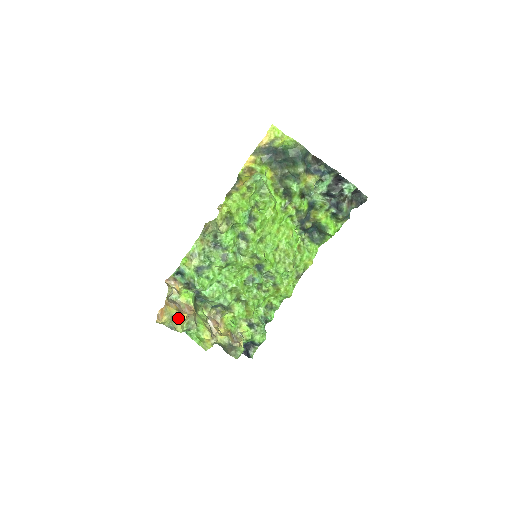
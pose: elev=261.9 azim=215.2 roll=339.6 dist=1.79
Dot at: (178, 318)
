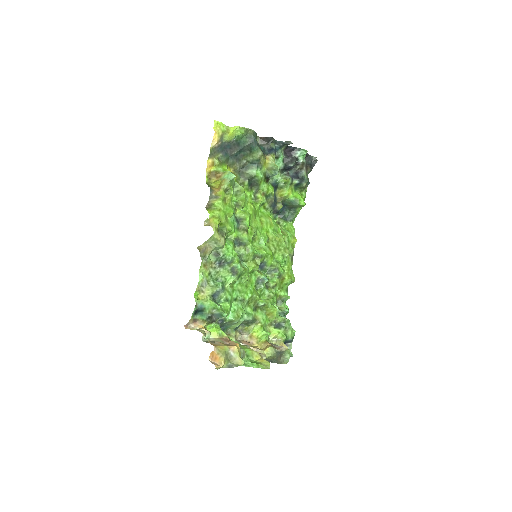
Dot at: (234, 352)
